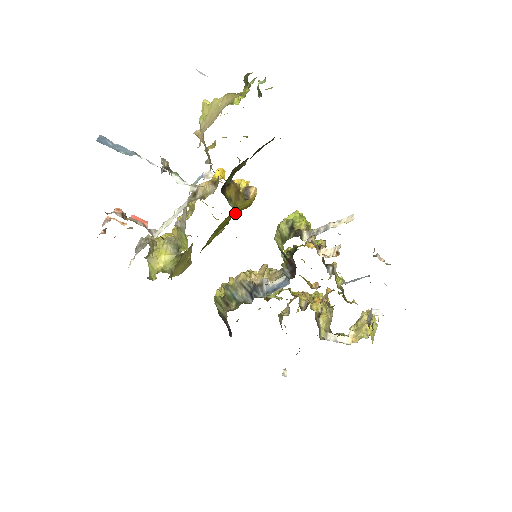
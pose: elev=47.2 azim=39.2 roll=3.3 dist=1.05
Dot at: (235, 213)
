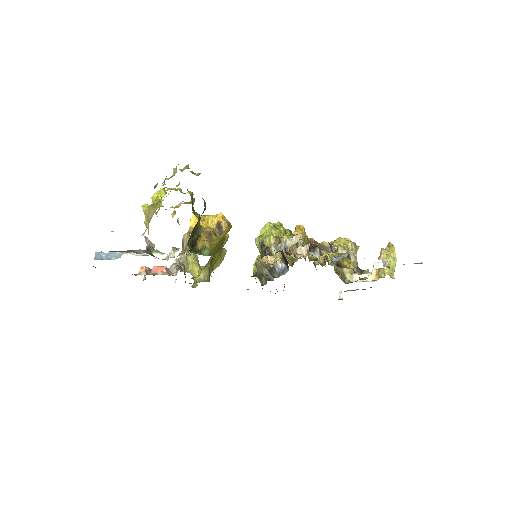
Dot at: (221, 240)
